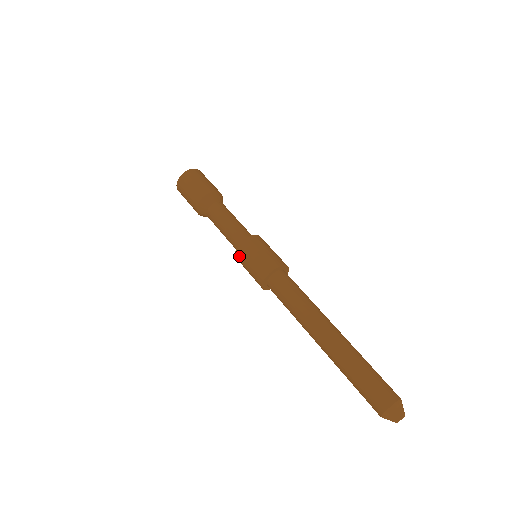
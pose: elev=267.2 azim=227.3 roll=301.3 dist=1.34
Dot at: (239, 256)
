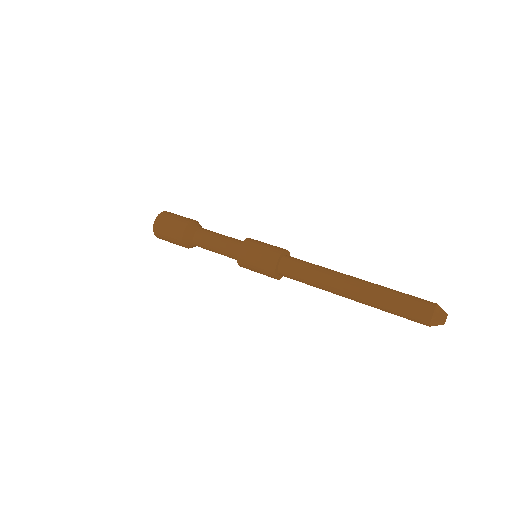
Dot at: occluded
